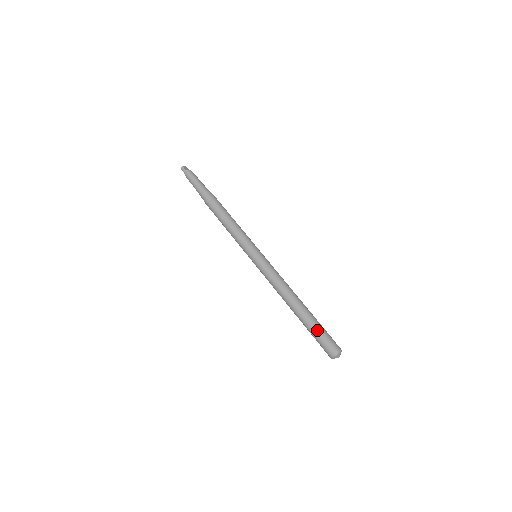
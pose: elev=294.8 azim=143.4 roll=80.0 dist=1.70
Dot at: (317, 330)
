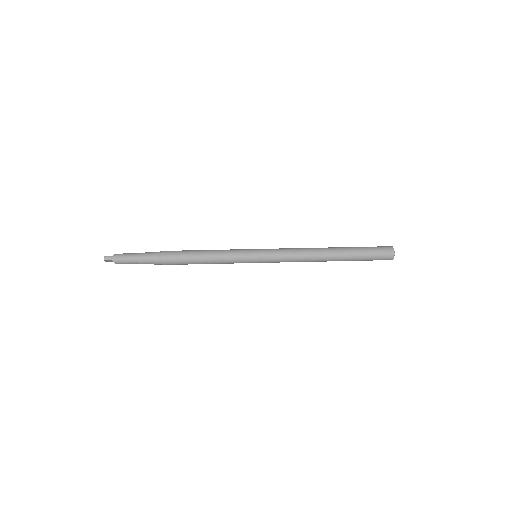
Dot at: (363, 249)
